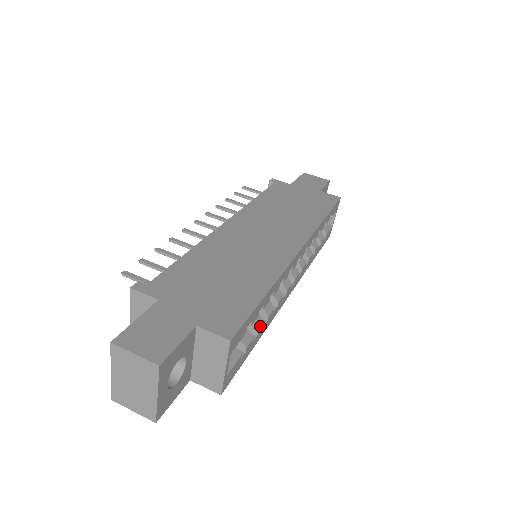
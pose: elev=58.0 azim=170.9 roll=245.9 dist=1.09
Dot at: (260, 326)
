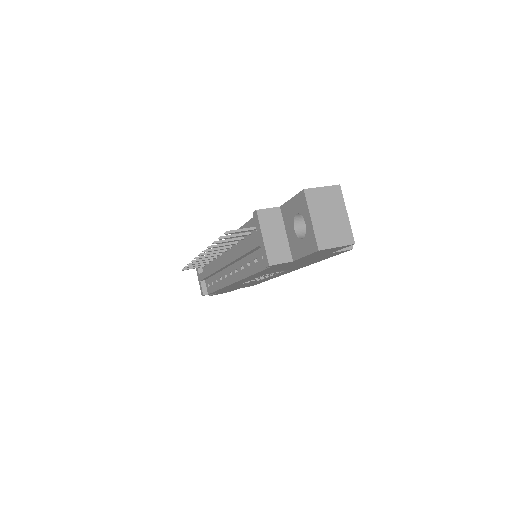
Dot at: occluded
